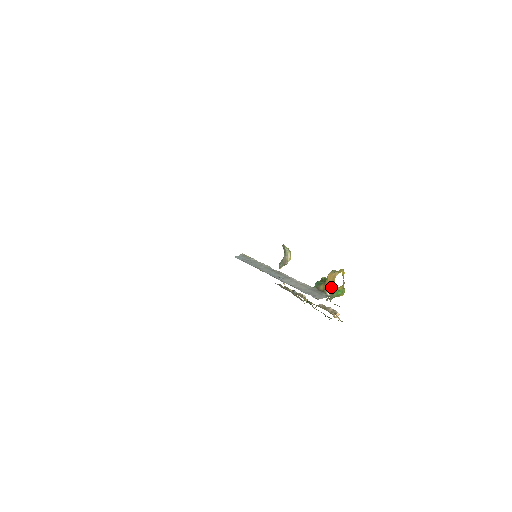
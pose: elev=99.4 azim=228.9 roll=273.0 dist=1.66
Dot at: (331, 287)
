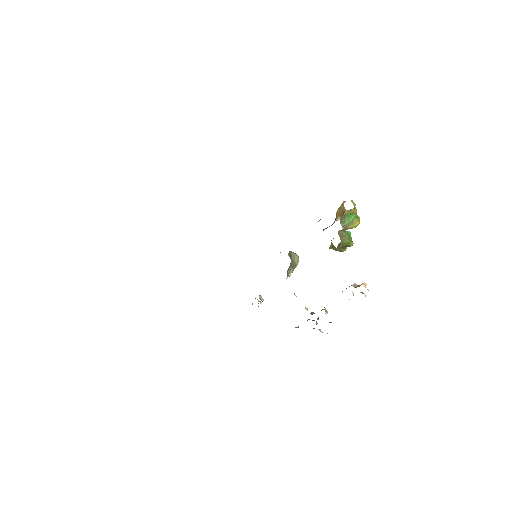
Dot at: (340, 214)
